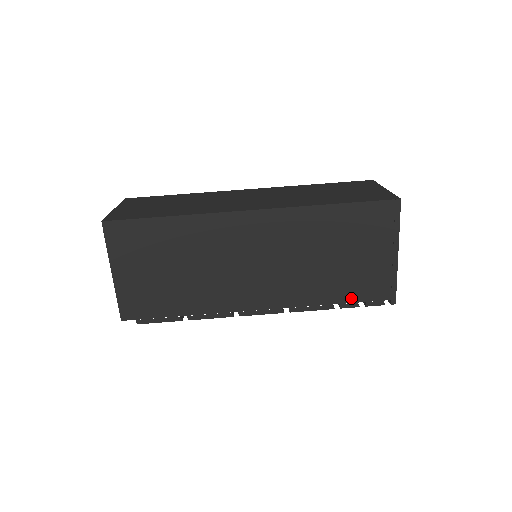
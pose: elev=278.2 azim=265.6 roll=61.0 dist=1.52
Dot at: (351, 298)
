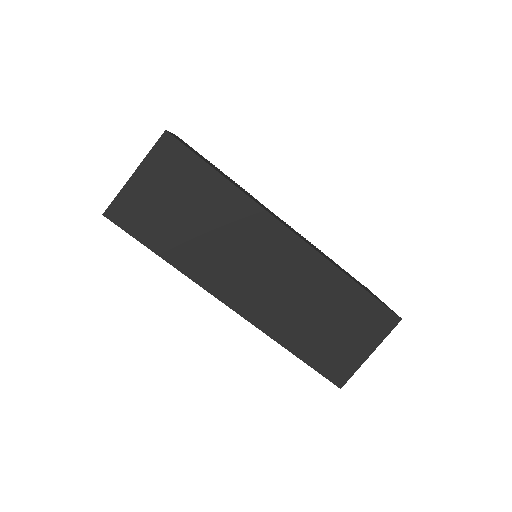
Dot at: occluded
